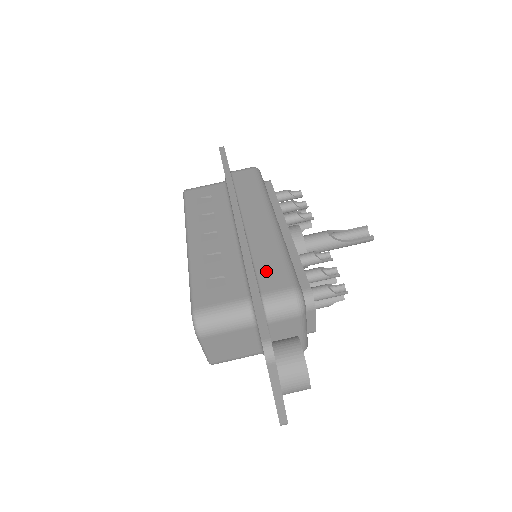
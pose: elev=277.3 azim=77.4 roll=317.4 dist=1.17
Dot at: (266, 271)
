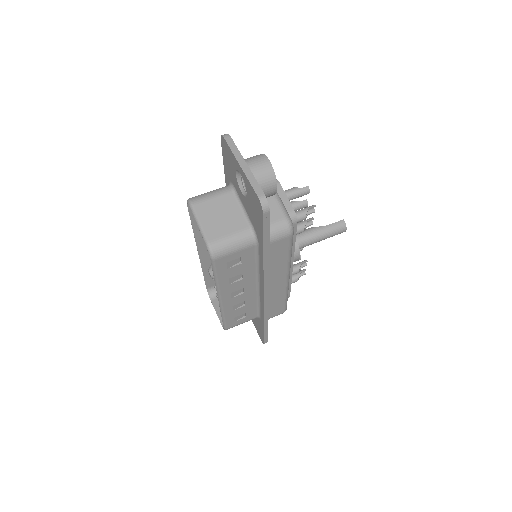
Dot at: occluded
